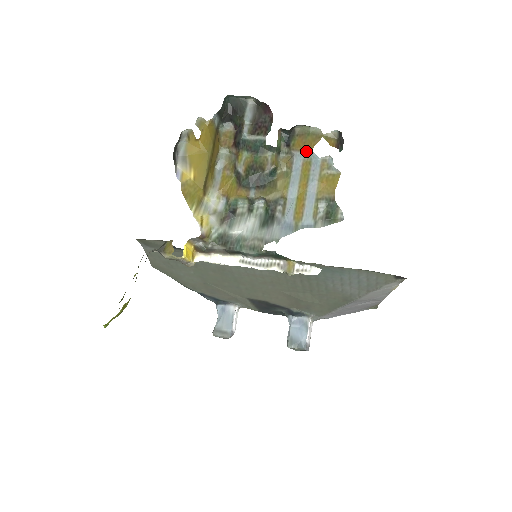
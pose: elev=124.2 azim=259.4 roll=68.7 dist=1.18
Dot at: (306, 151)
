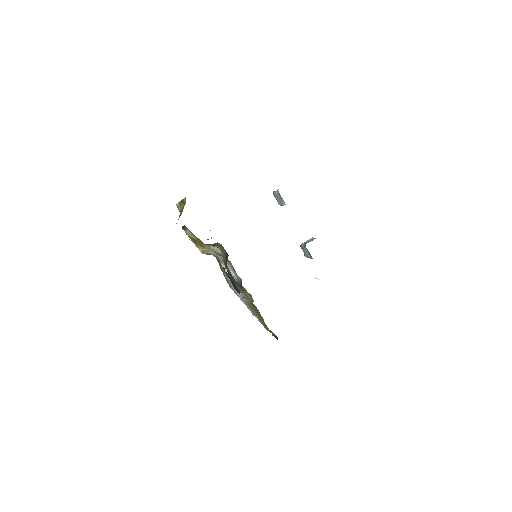
Dot at: (257, 315)
